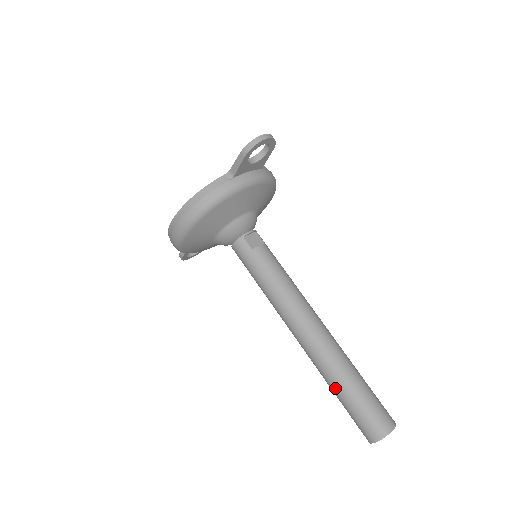
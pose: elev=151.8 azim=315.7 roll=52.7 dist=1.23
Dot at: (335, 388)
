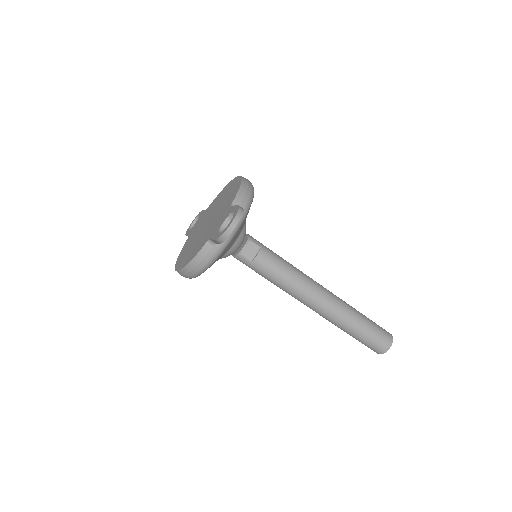
Dot at: occluded
